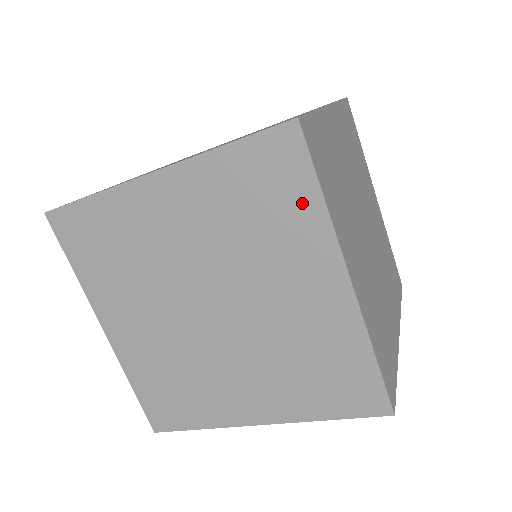
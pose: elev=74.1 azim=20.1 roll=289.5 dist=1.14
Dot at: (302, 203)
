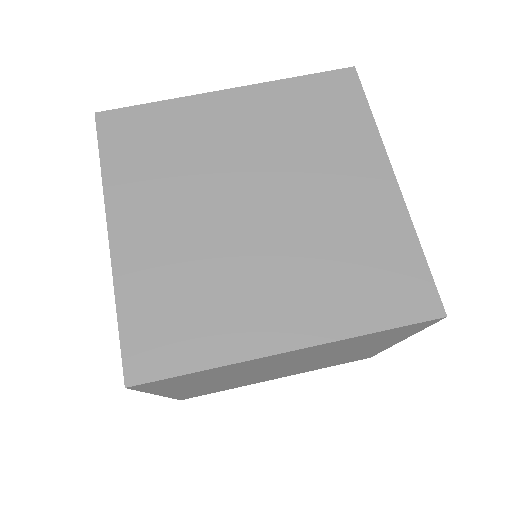
Dot at: (404, 334)
